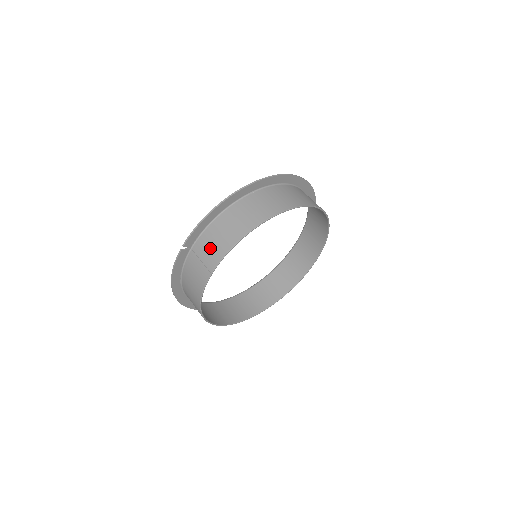
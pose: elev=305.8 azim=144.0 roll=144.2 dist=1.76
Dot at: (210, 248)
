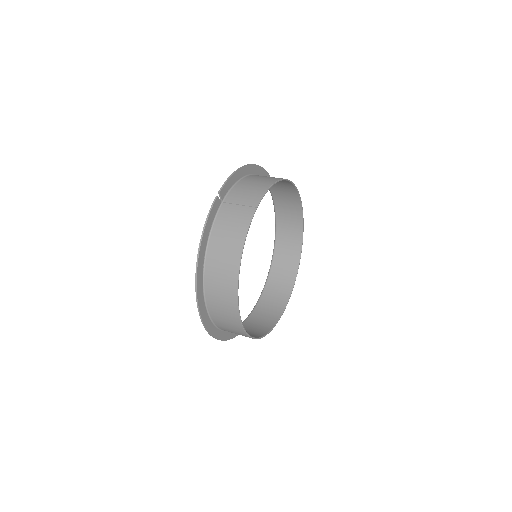
Dot at: (246, 193)
